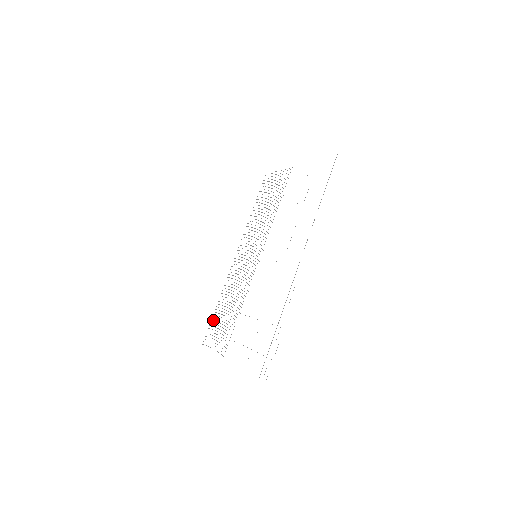
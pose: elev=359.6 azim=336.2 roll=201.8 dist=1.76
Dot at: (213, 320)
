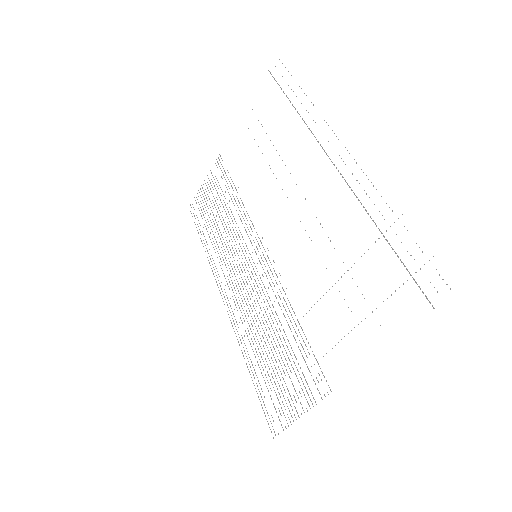
Dot at: occluded
